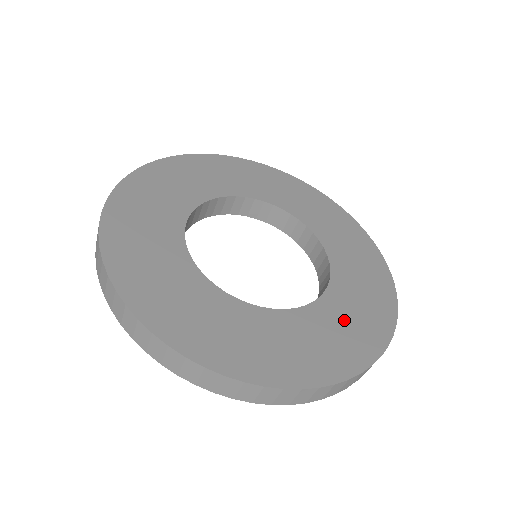
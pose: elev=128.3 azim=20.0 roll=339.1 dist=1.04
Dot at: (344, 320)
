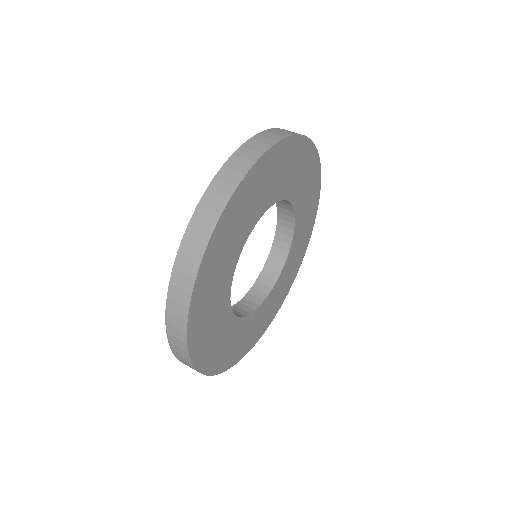
Dot at: (257, 323)
